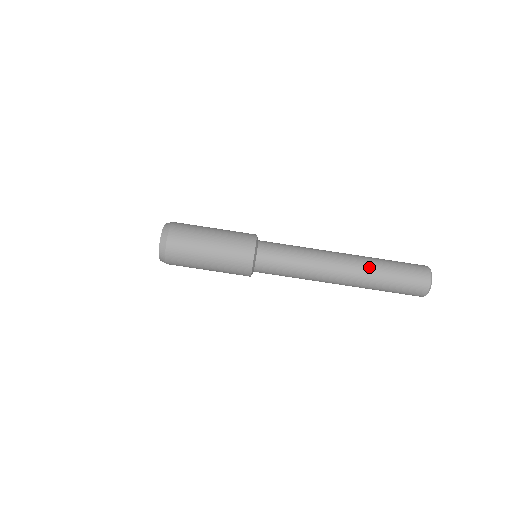
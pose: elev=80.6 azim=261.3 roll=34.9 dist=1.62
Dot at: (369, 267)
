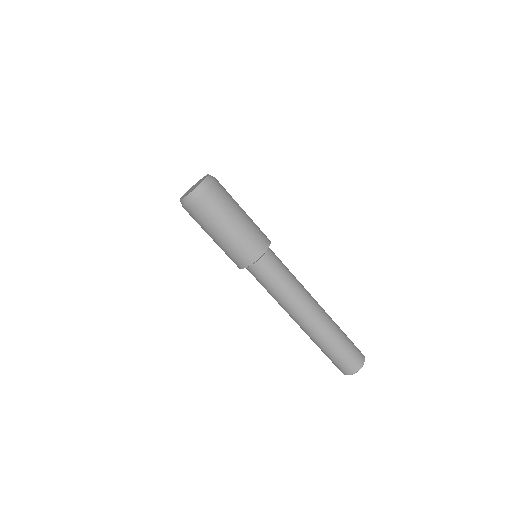
Dot at: (320, 337)
